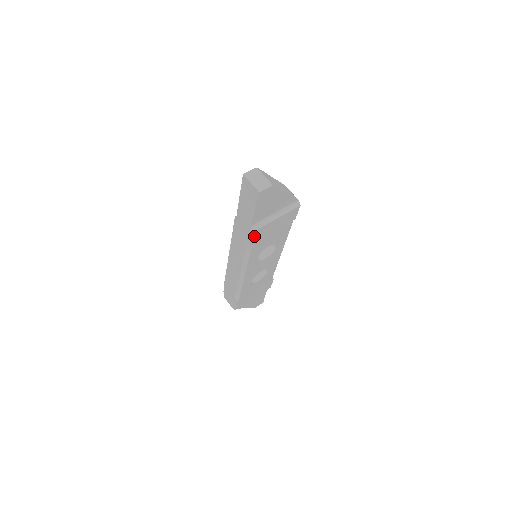
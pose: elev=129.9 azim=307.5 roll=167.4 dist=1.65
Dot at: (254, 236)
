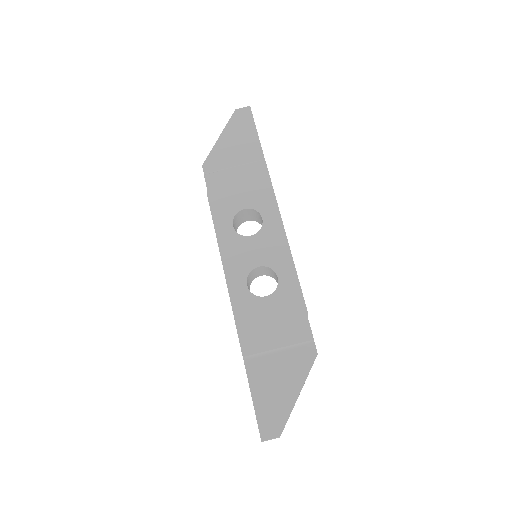
Dot at: occluded
